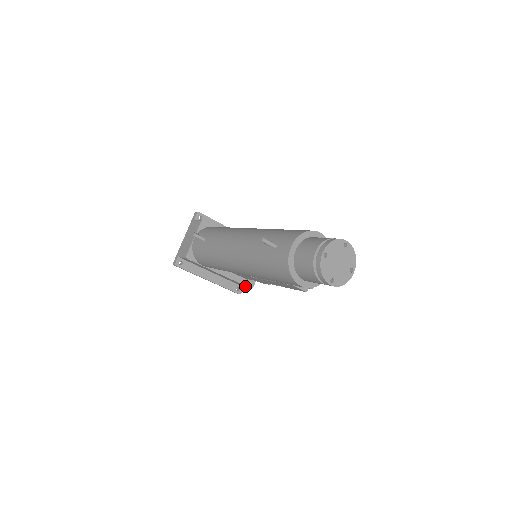
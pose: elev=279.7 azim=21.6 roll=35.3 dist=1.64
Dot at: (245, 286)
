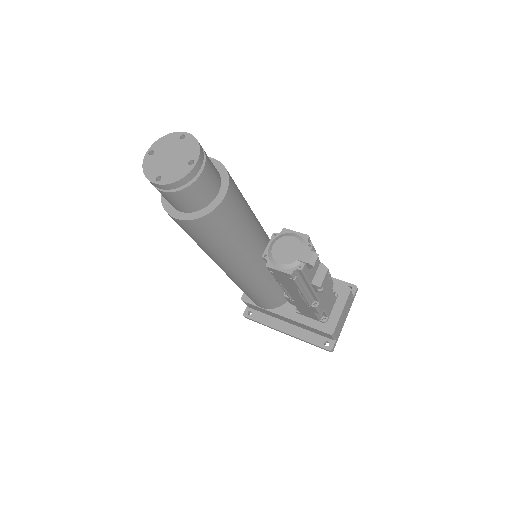
Dot at: (325, 333)
